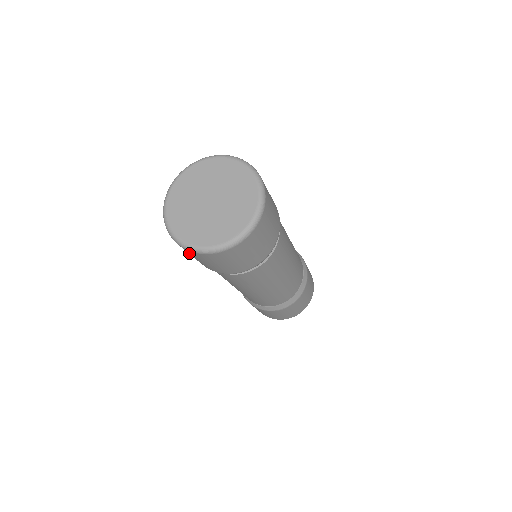
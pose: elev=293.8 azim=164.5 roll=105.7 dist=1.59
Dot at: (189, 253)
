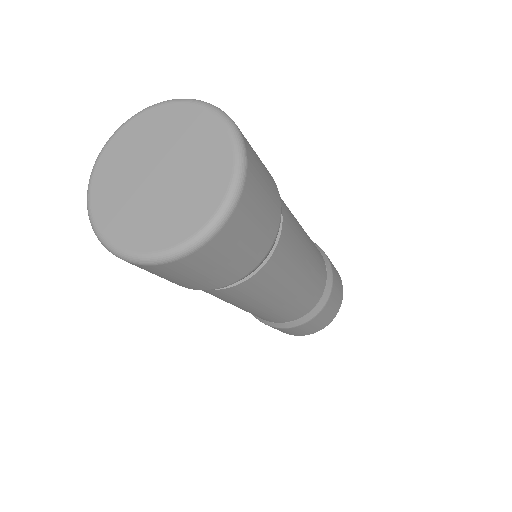
Dot at: occluded
